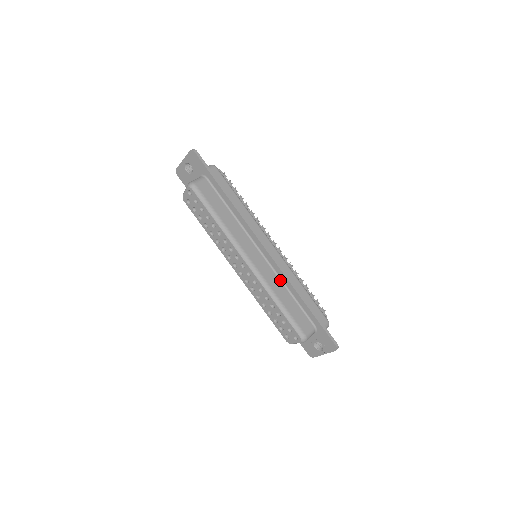
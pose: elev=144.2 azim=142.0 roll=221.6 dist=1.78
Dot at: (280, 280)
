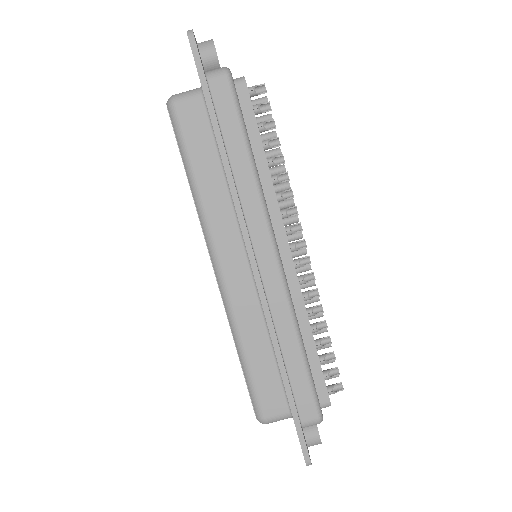
Dot at: (264, 318)
